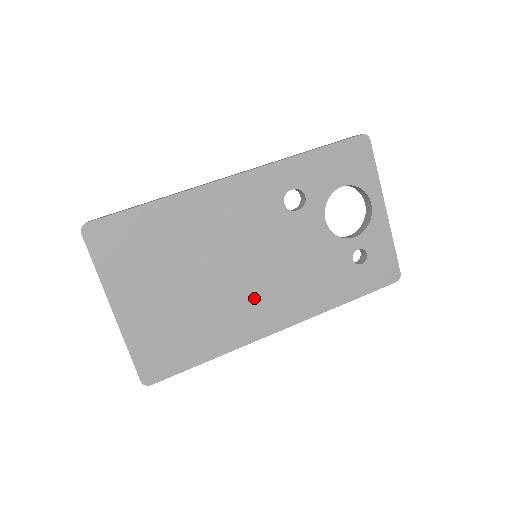
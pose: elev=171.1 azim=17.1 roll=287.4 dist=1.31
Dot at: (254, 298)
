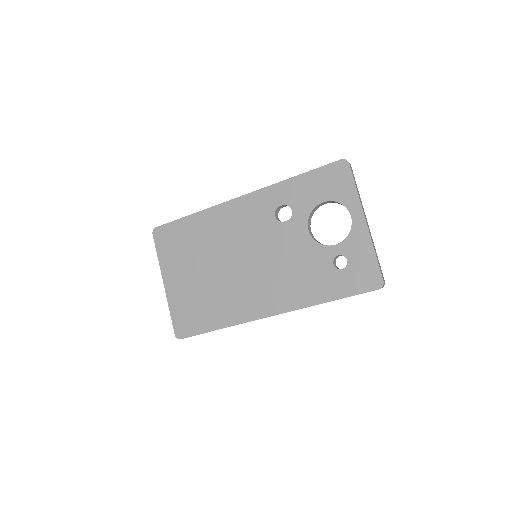
Dot at: (250, 287)
